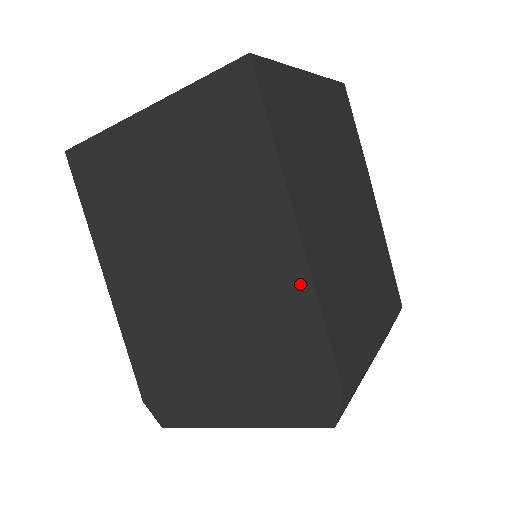
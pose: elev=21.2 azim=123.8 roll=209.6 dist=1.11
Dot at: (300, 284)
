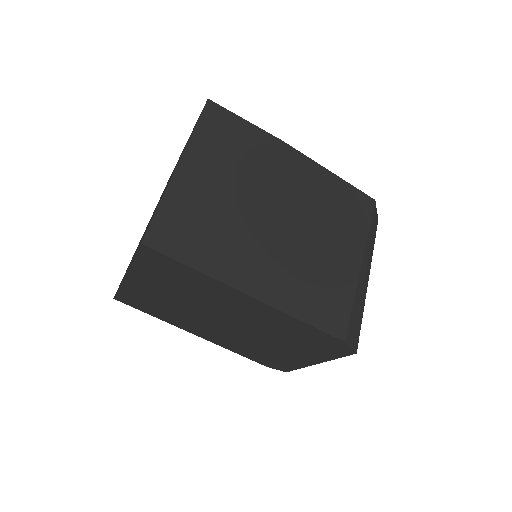
Dot at: (277, 314)
